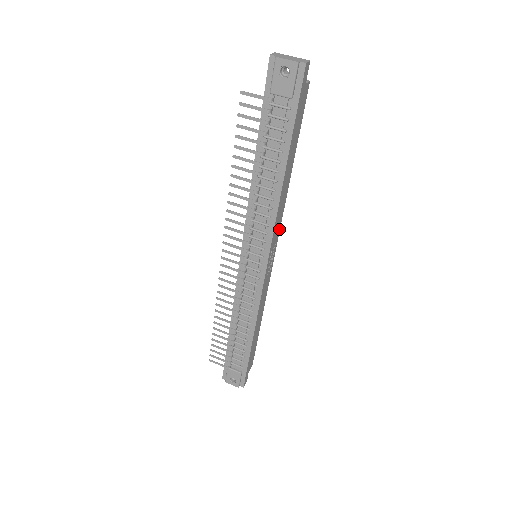
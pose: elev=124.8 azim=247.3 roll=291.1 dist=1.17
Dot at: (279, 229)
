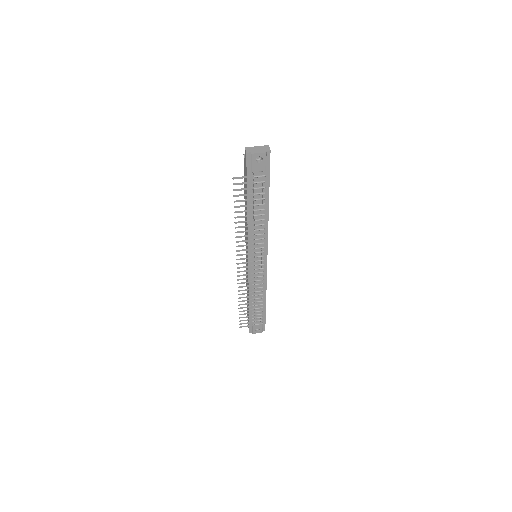
Dot at: occluded
